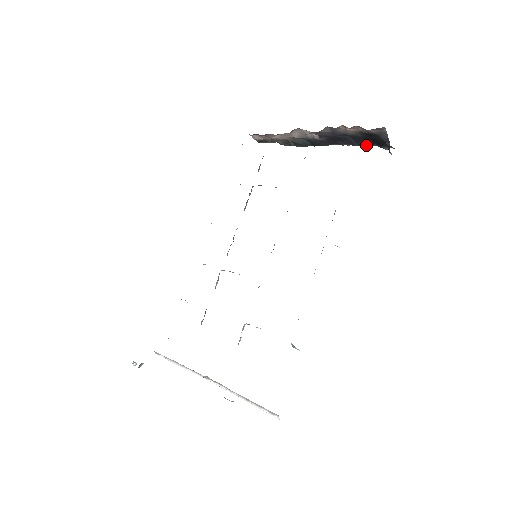
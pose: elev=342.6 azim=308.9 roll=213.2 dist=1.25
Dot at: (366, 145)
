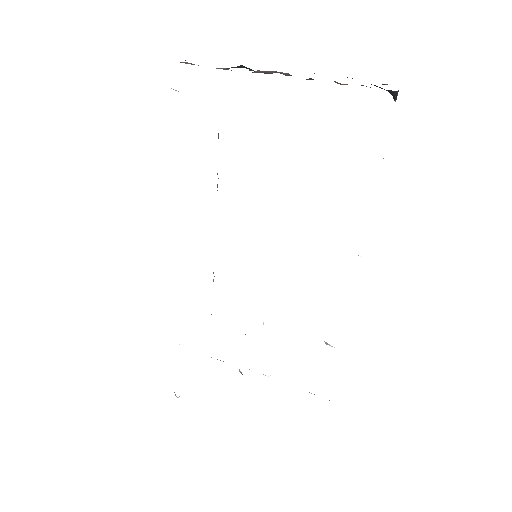
Dot at: occluded
